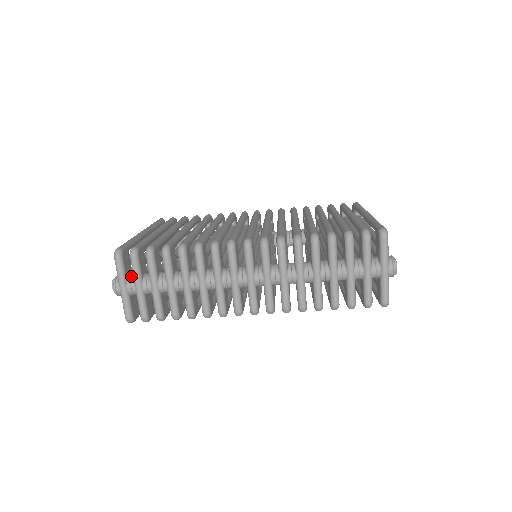
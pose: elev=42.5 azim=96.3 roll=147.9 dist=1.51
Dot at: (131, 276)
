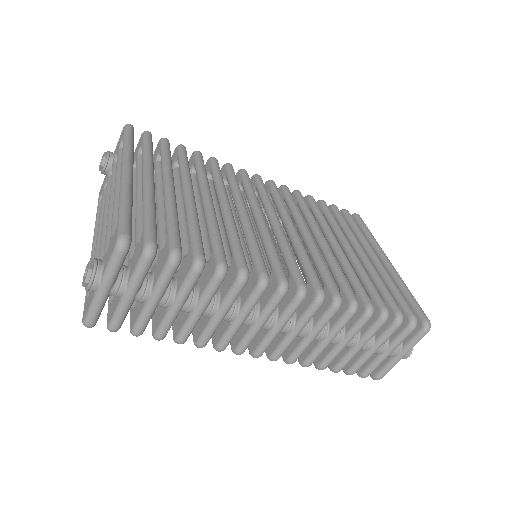
Dot at: (122, 273)
